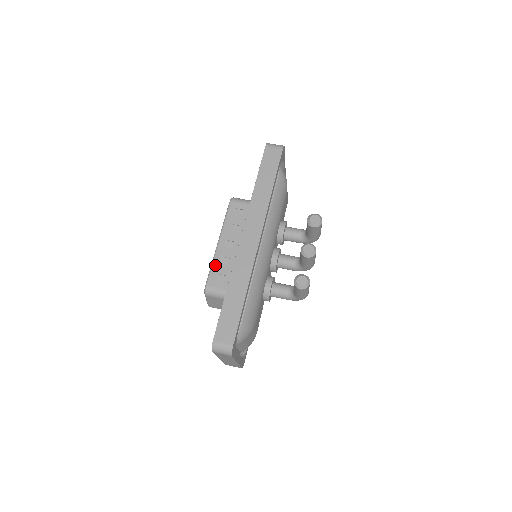
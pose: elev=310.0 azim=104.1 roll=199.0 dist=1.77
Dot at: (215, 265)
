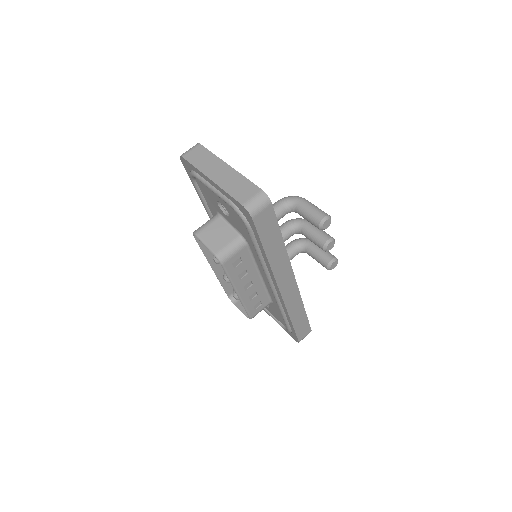
Dot at: (248, 305)
